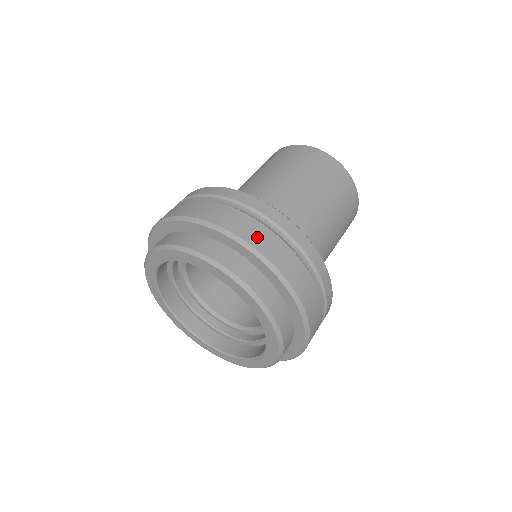
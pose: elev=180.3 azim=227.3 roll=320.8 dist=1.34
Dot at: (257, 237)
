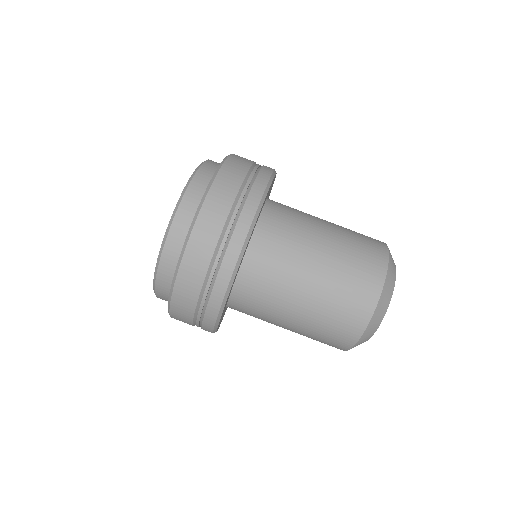
Dot at: (207, 224)
